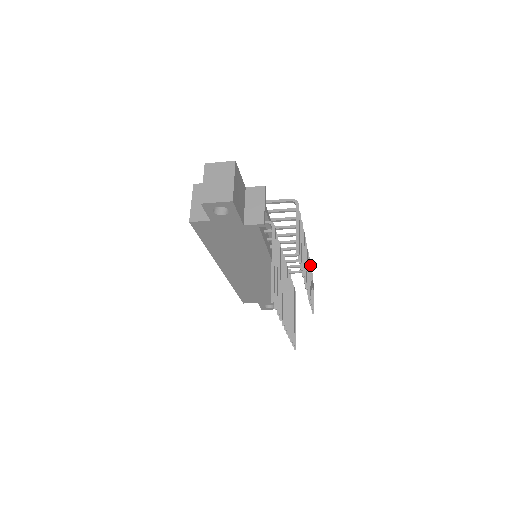
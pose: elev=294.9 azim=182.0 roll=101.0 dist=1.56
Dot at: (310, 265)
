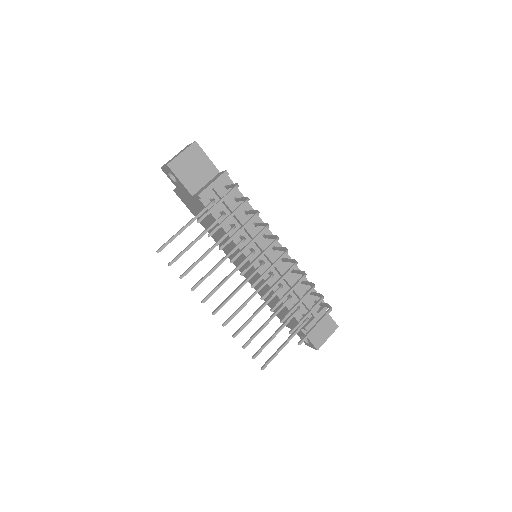
Dot at: (311, 288)
